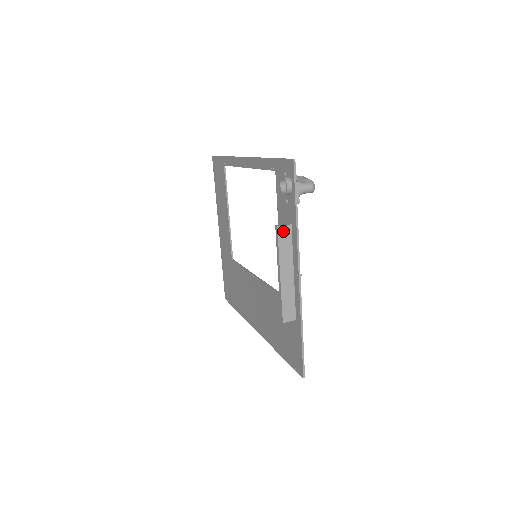
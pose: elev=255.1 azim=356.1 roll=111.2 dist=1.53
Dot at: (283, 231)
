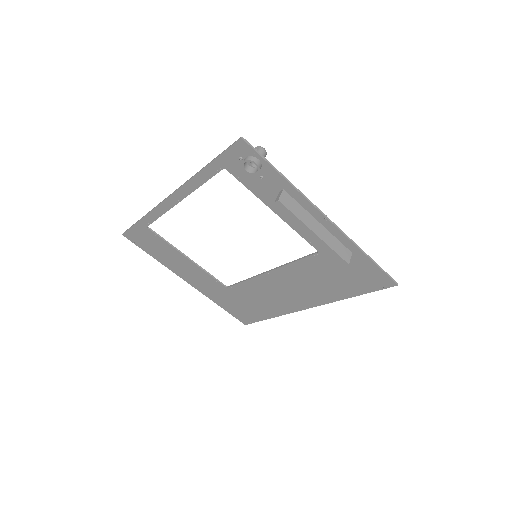
Dot at: (284, 200)
